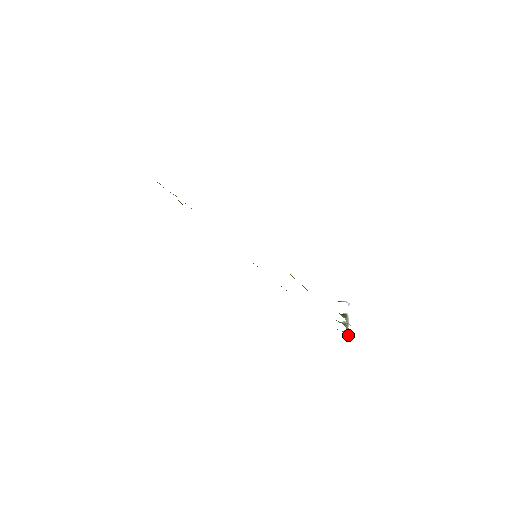
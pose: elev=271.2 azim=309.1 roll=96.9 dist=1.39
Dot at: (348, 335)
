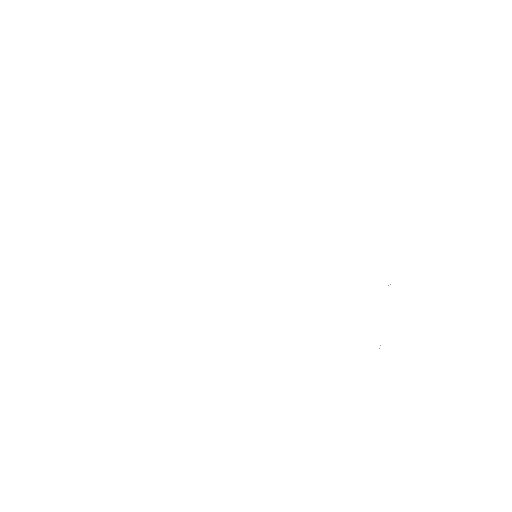
Dot at: occluded
